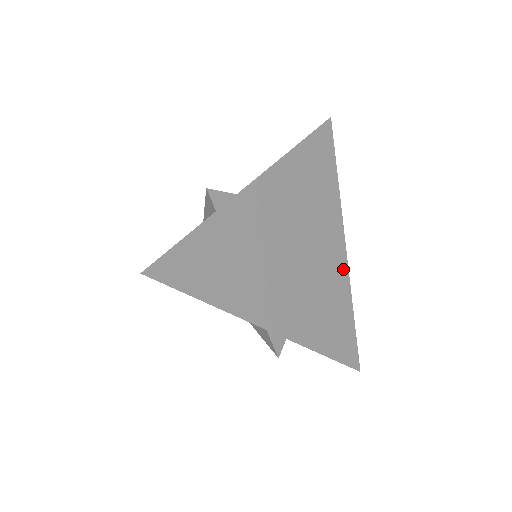
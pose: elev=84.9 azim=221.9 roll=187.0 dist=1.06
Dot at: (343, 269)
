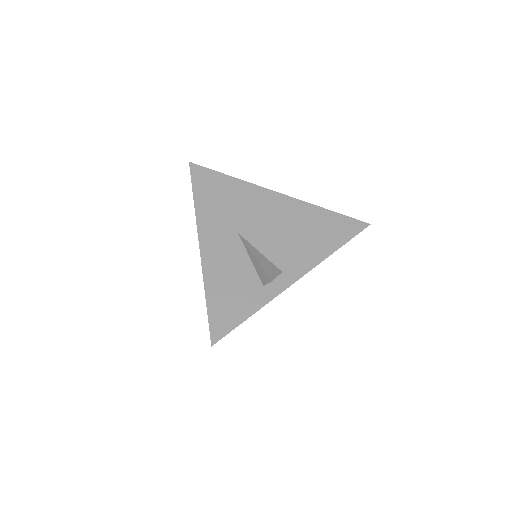
Dot at: occluded
